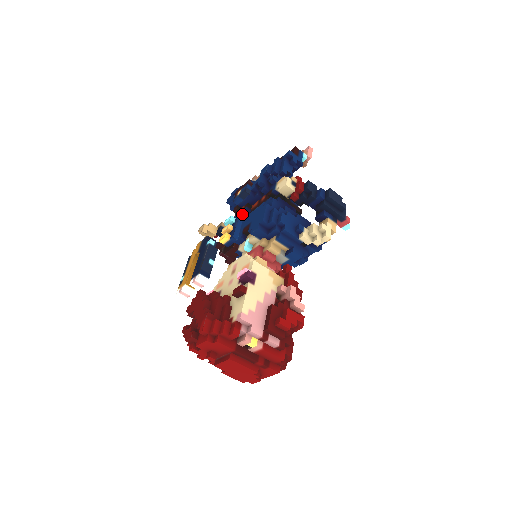
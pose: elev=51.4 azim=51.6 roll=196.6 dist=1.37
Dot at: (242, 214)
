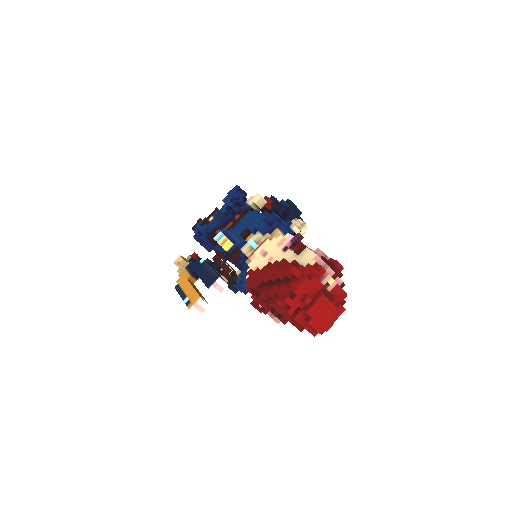
Dot at: (226, 230)
